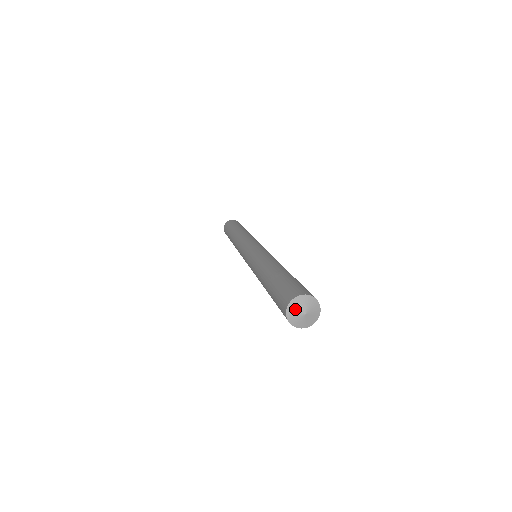
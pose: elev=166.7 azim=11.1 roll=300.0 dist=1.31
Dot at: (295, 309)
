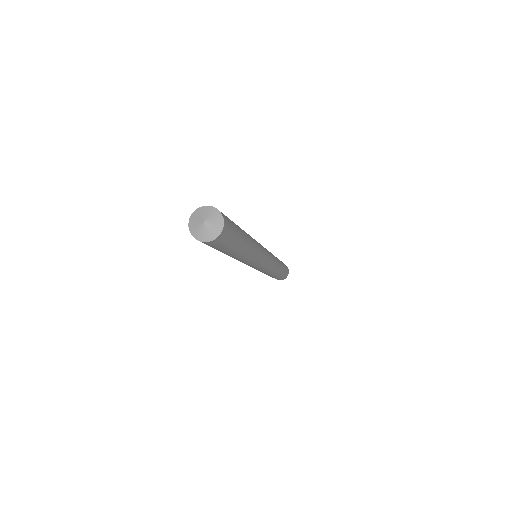
Dot at: (196, 218)
